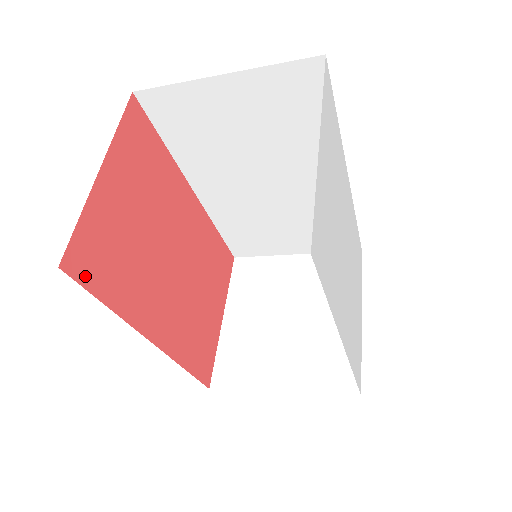
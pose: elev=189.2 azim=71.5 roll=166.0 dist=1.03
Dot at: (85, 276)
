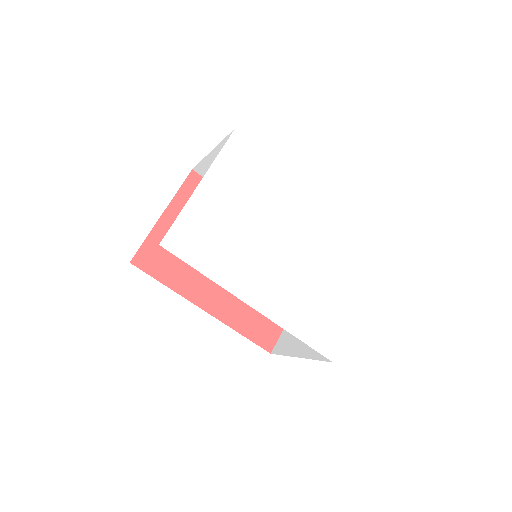
Dot at: (148, 268)
